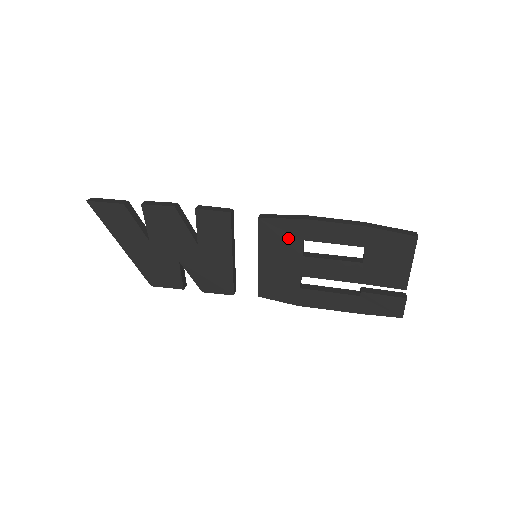
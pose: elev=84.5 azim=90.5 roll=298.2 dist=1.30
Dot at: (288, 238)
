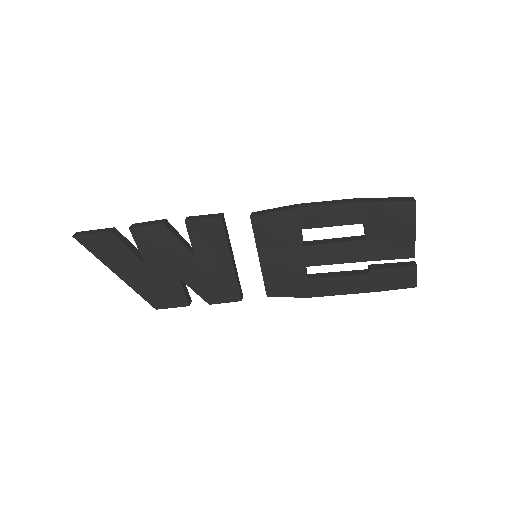
Dot at: (285, 231)
